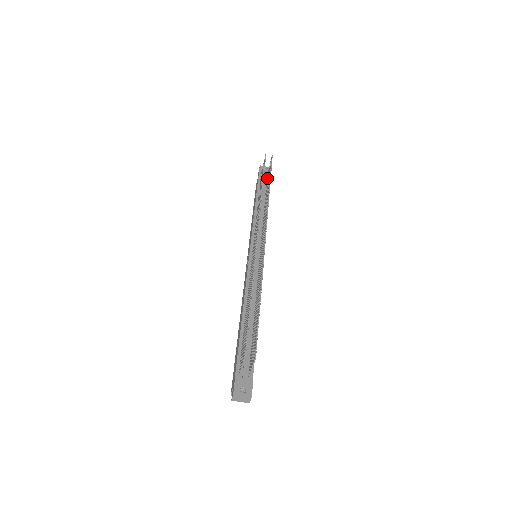
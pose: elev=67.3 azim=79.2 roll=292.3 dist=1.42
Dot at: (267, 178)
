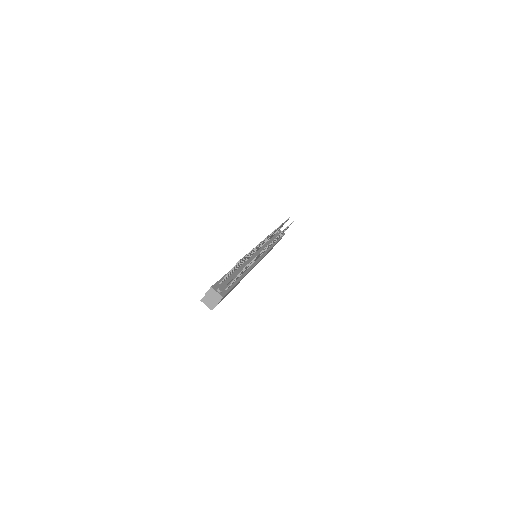
Dot at: occluded
